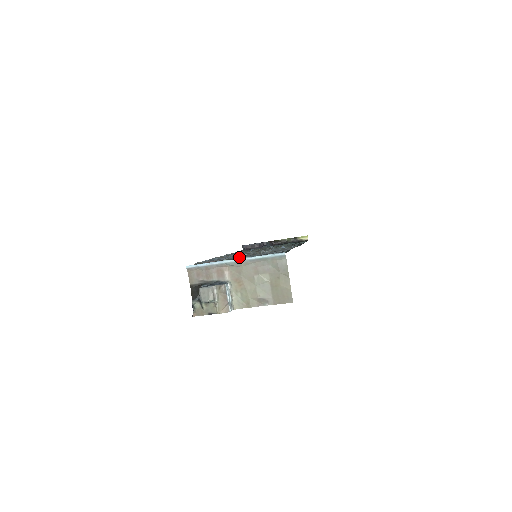
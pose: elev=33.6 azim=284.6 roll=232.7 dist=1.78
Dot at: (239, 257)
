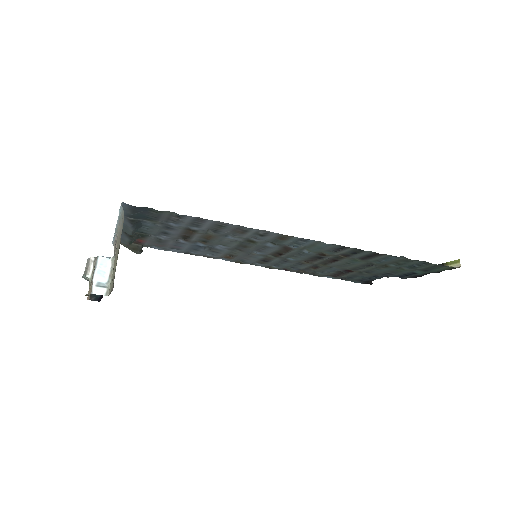
Dot at: (159, 233)
